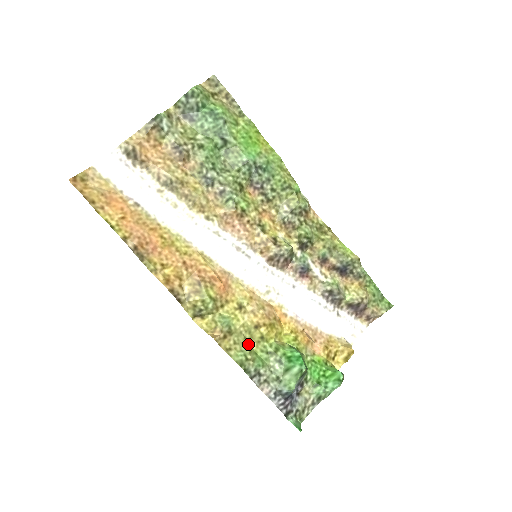
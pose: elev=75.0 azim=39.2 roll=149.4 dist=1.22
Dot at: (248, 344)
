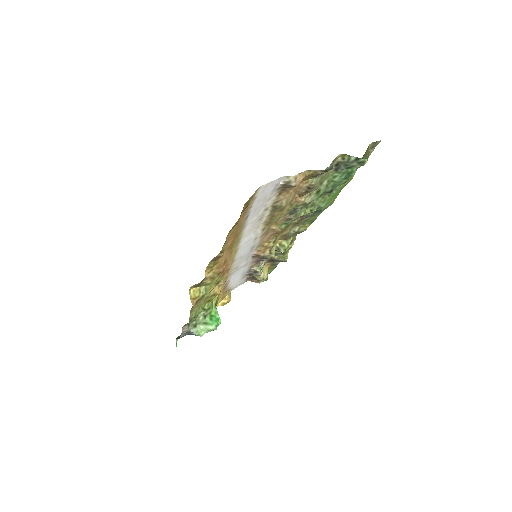
Dot at: occluded
